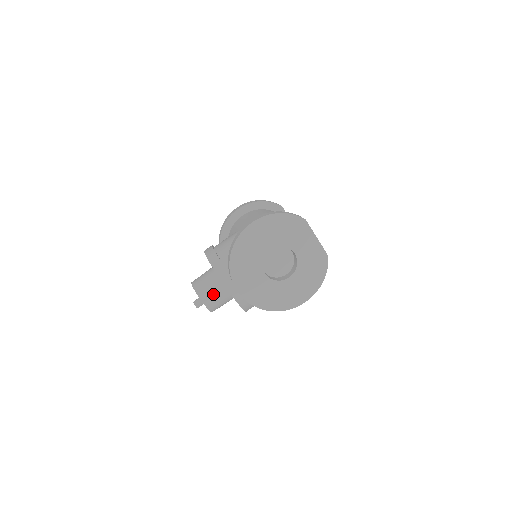
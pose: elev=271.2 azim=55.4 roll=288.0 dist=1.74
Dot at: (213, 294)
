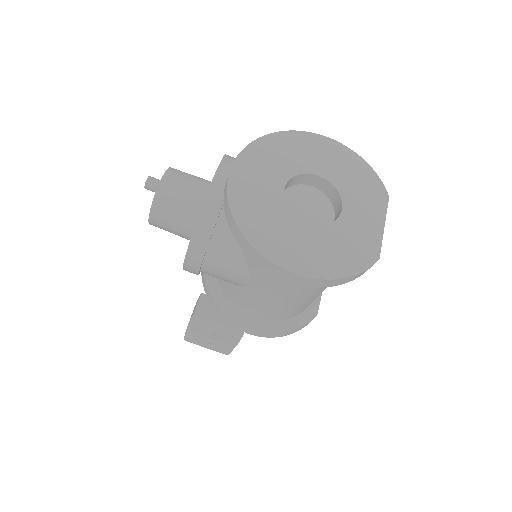
Dot at: (185, 183)
